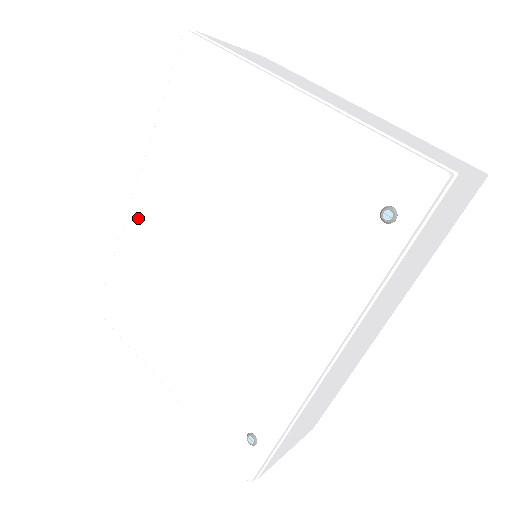
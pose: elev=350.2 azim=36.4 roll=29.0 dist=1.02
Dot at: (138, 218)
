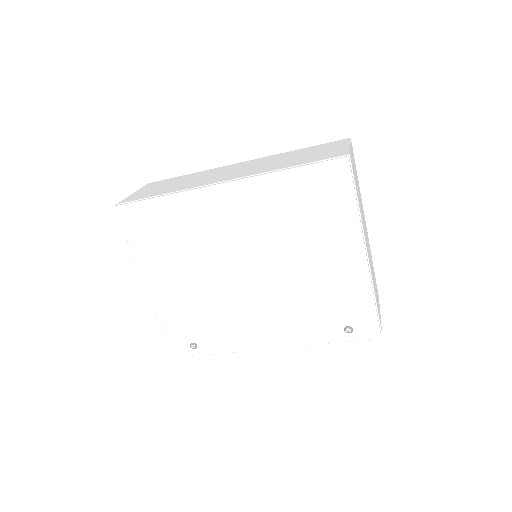
Dot at: (210, 199)
